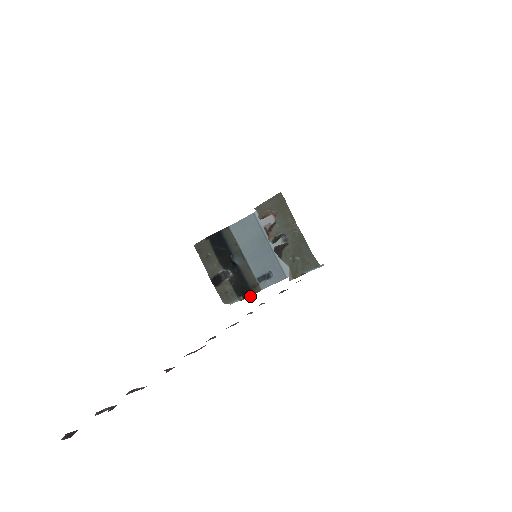
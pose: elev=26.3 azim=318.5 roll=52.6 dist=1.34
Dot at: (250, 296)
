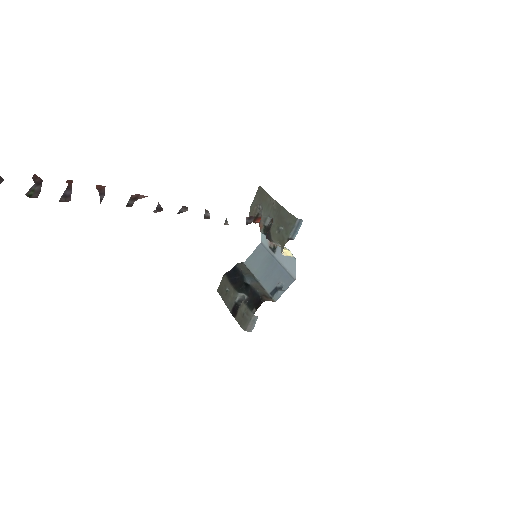
Dot at: occluded
